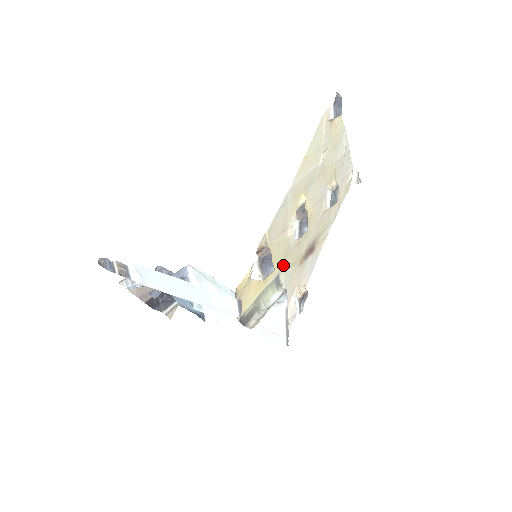
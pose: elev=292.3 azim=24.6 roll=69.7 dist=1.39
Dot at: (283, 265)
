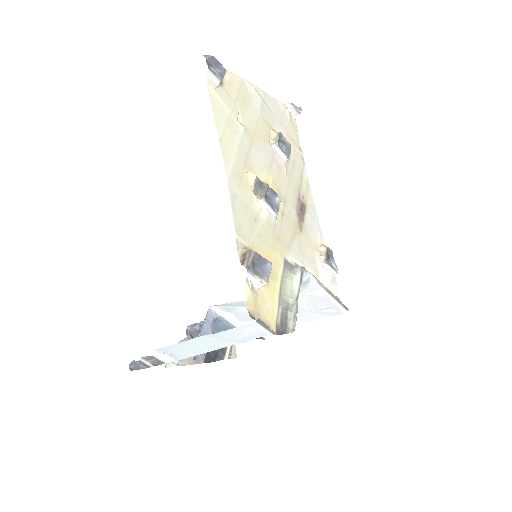
Dot at: (282, 247)
